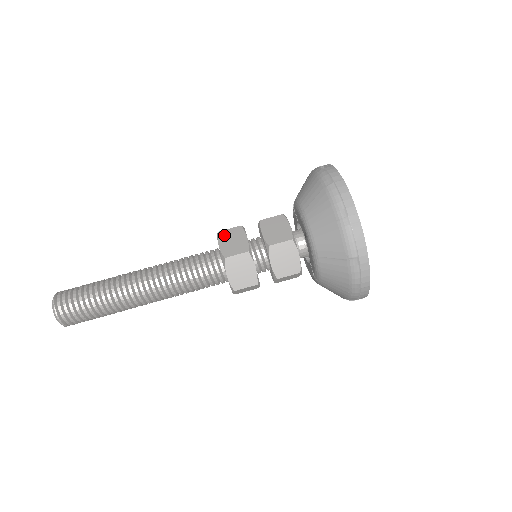
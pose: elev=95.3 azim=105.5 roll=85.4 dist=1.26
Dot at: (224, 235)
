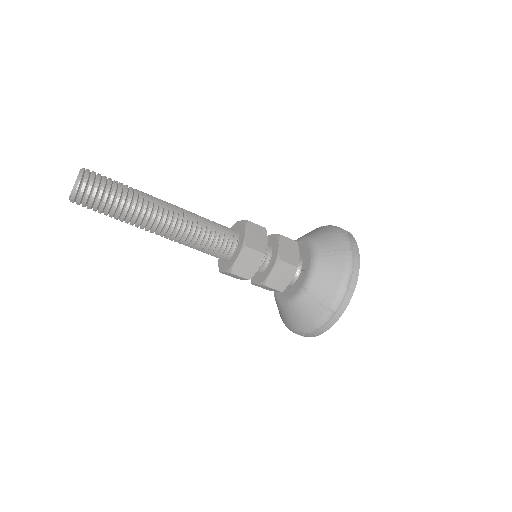
Dot at: (252, 227)
